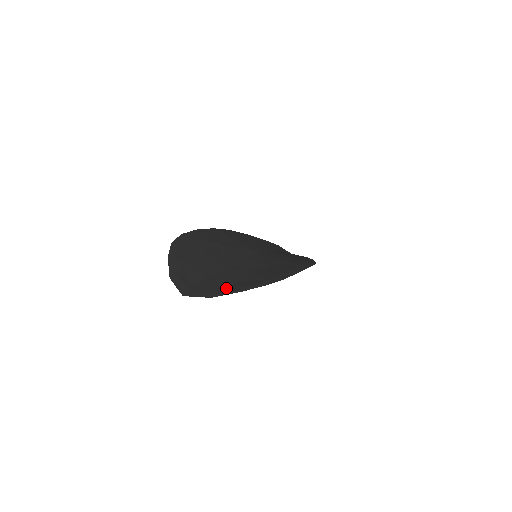
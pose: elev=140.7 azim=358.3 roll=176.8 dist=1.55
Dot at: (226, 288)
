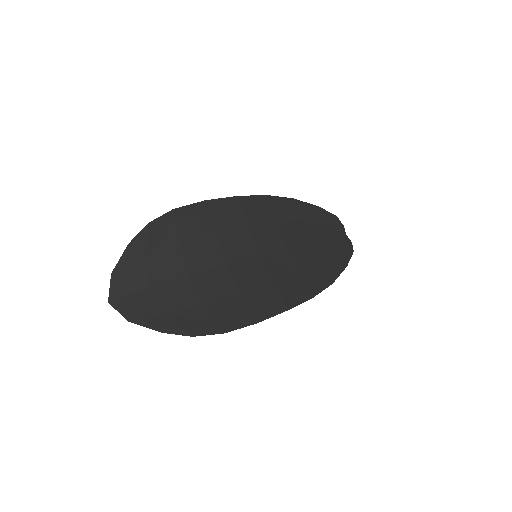
Dot at: (154, 315)
